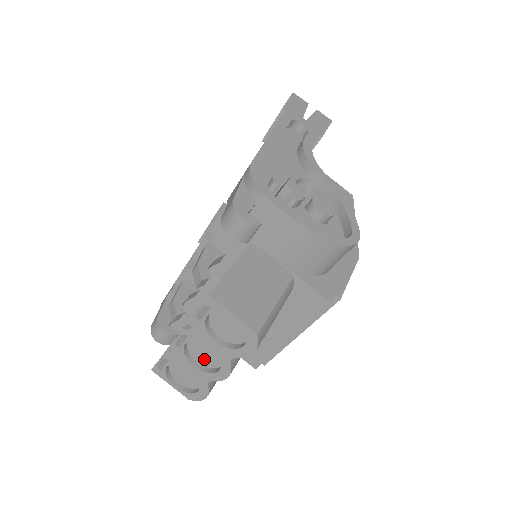
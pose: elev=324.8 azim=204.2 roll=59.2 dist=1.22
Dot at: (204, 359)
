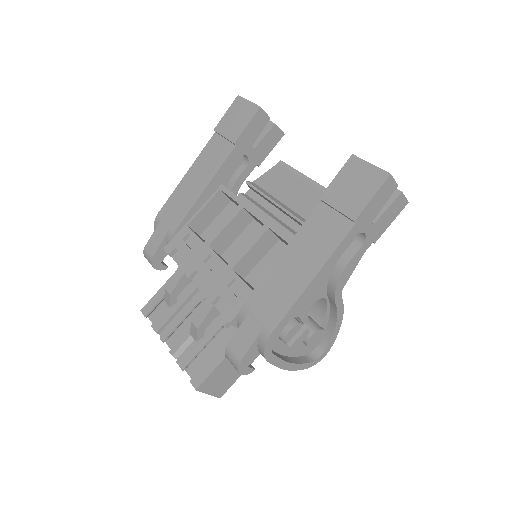
Dot at: occluded
